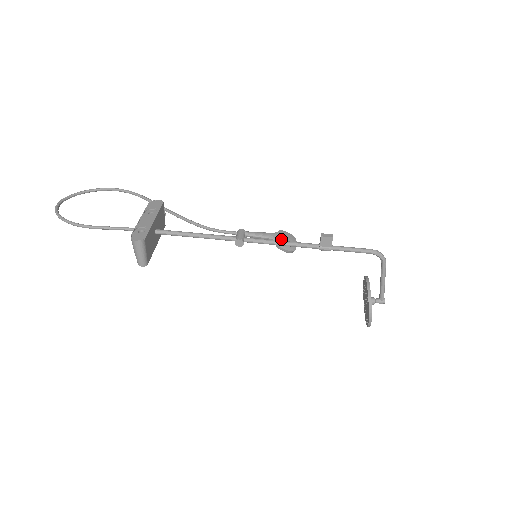
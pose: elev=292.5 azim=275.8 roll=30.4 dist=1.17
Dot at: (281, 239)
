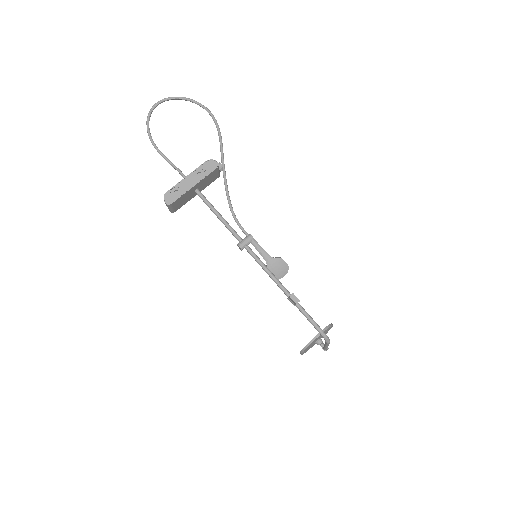
Dot at: (272, 266)
